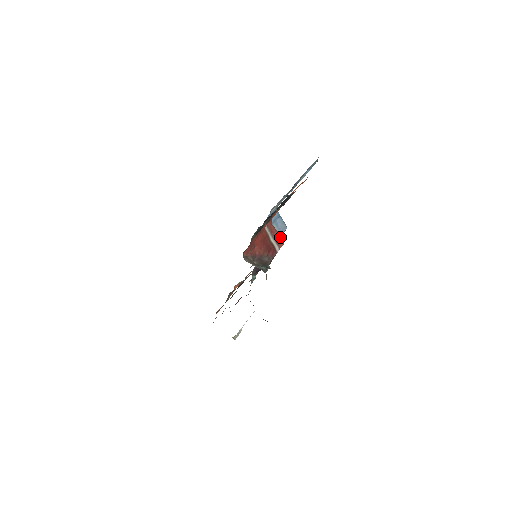
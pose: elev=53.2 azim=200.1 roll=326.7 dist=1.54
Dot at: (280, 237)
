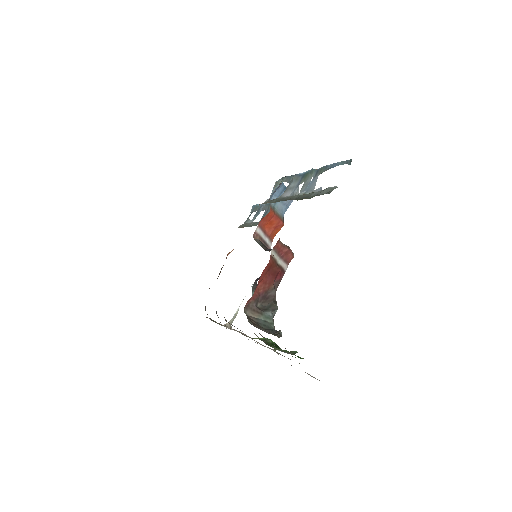
Dot at: (290, 252)
